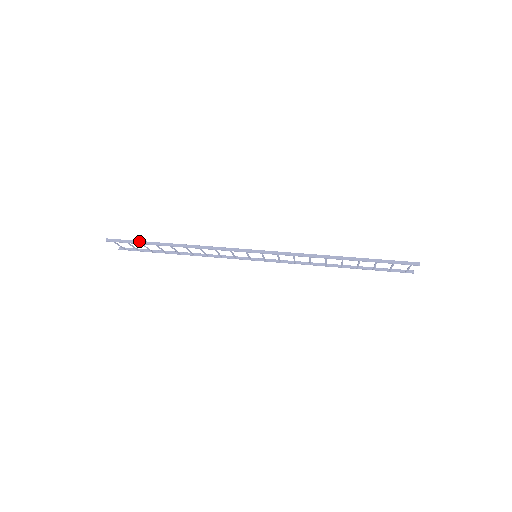
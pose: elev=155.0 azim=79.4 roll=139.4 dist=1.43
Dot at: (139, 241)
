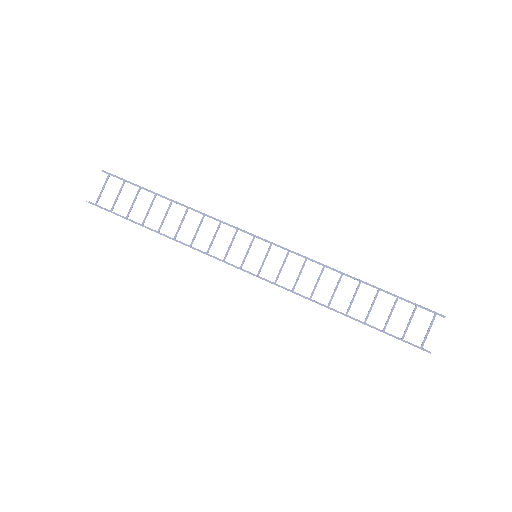
Dot at: occluded
